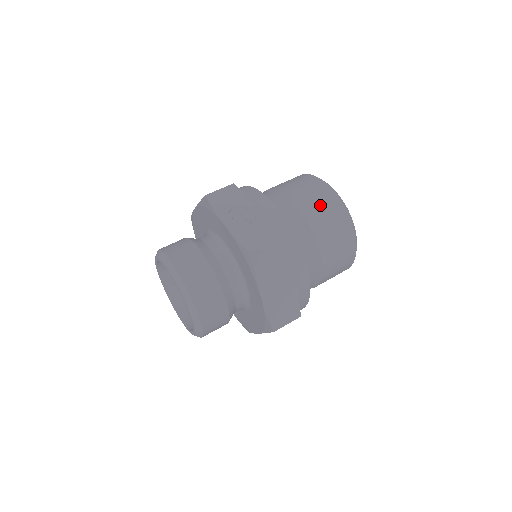
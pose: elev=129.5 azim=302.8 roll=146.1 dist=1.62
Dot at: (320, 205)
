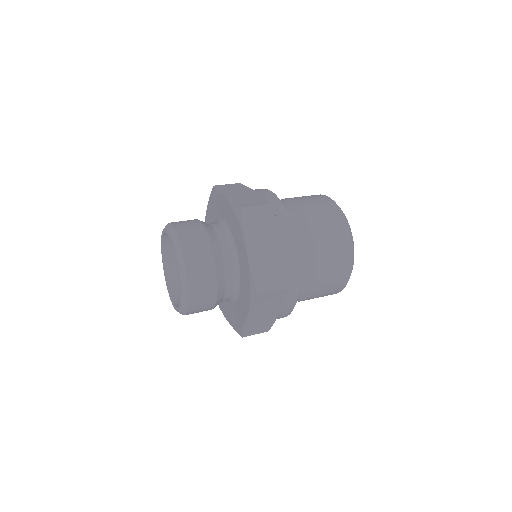
Dot at: (334, 253)
